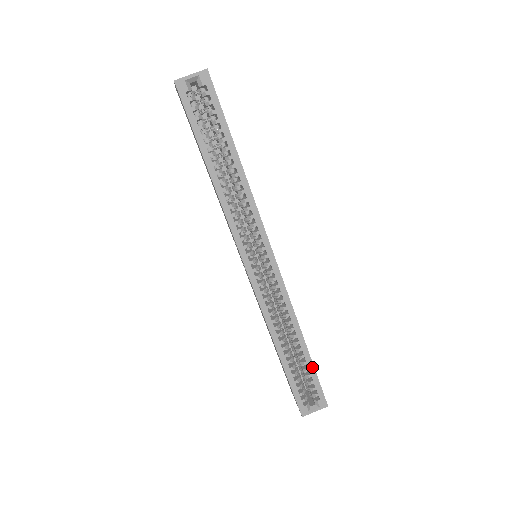
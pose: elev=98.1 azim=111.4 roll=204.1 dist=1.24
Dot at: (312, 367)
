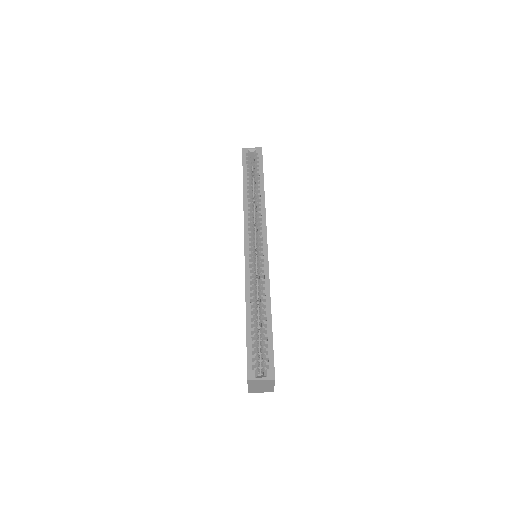
Dot at: (271, 335)
